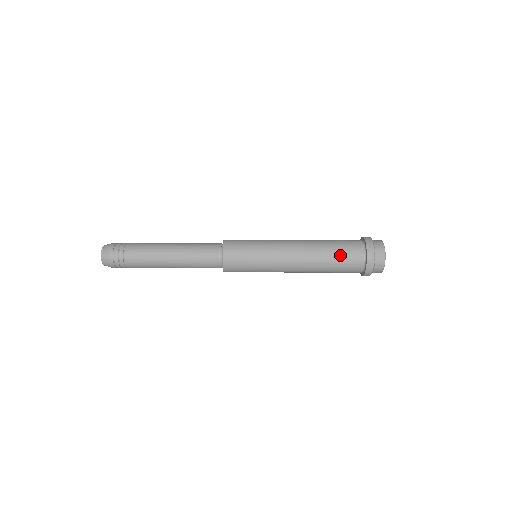
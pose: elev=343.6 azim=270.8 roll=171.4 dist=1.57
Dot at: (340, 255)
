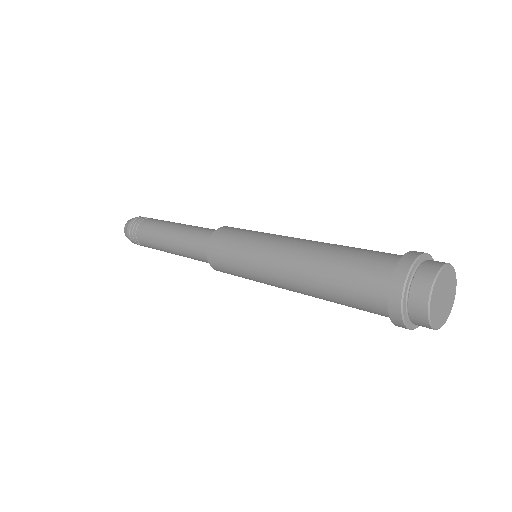
Dot at: (346, 289)
